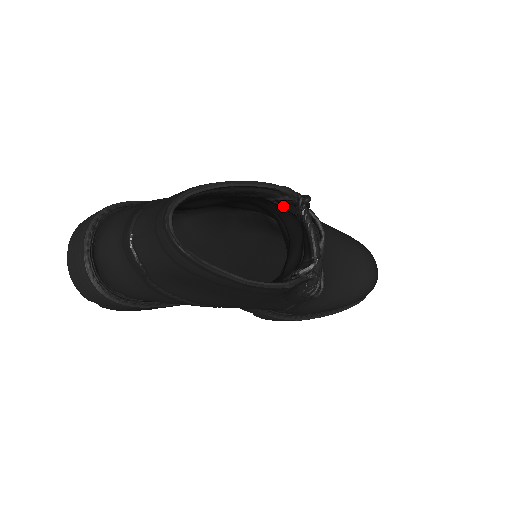
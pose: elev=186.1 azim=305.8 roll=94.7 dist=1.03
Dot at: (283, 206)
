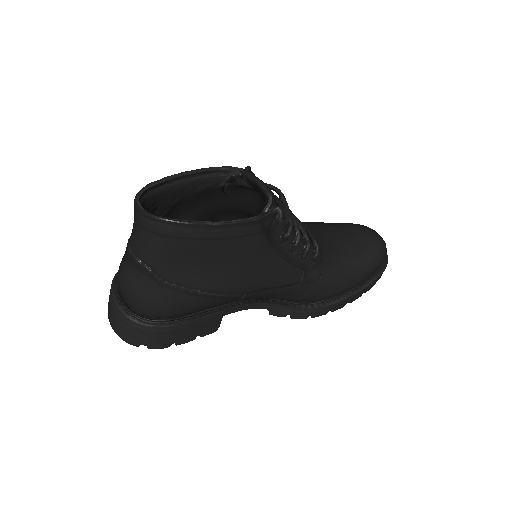
Dot at: (234, 183)
